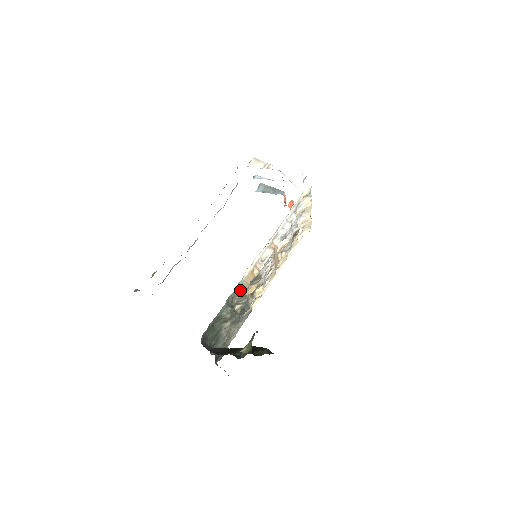
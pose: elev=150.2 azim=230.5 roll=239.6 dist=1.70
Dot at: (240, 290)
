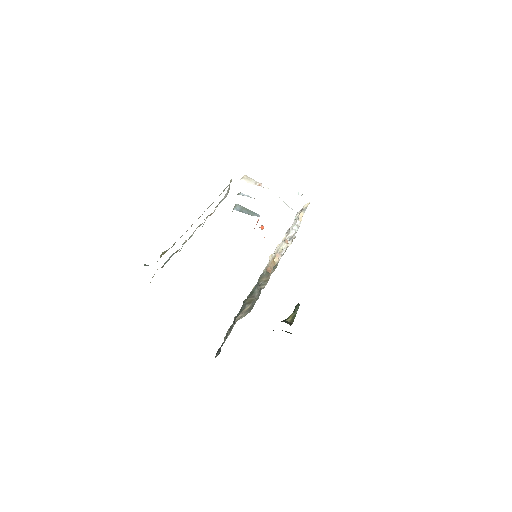
Dot at: (267, 272)
